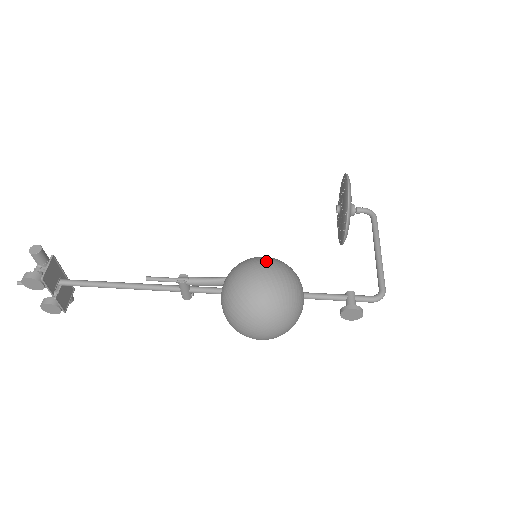
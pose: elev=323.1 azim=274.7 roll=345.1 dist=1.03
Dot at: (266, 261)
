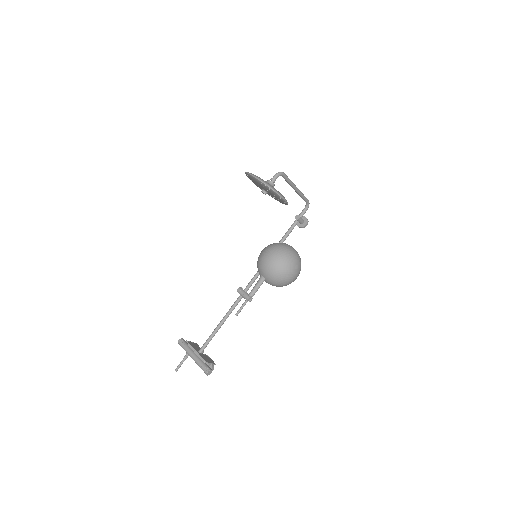
Dot at: (290, 271)
